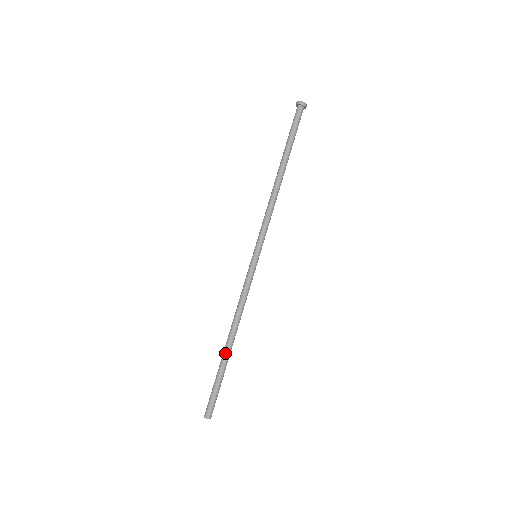
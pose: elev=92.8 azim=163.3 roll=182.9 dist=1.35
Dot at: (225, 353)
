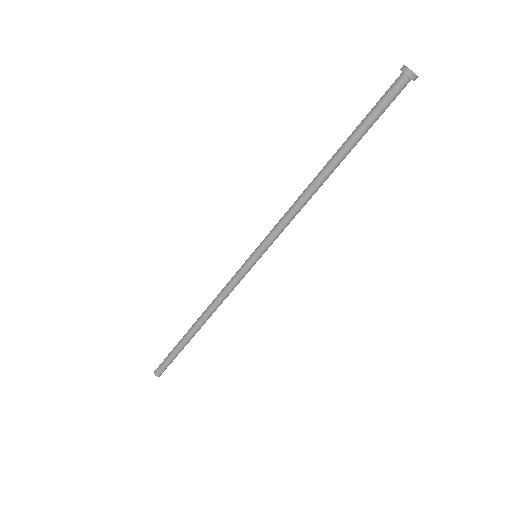
Dot at: (190, 336)
